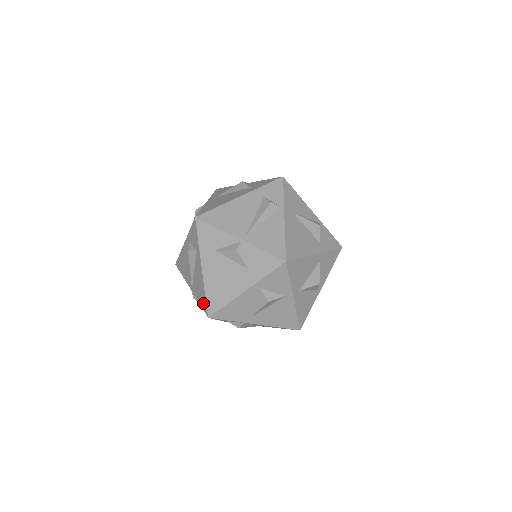
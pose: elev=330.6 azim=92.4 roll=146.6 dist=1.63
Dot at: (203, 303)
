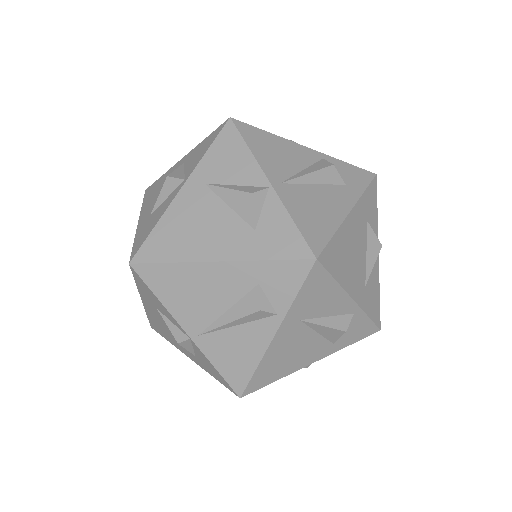
Dot at: occluded
